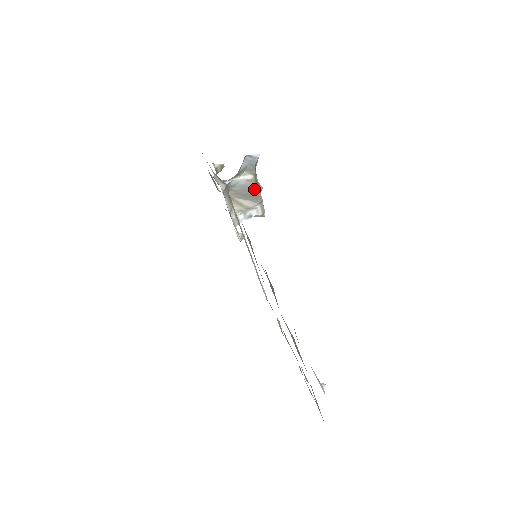
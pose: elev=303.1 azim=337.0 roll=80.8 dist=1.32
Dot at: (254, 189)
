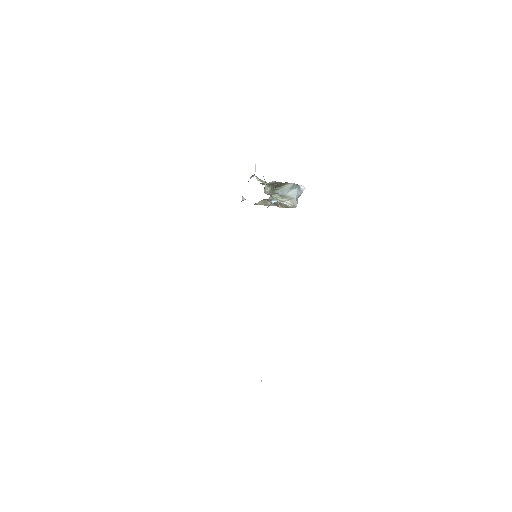
Dot at: occluded
